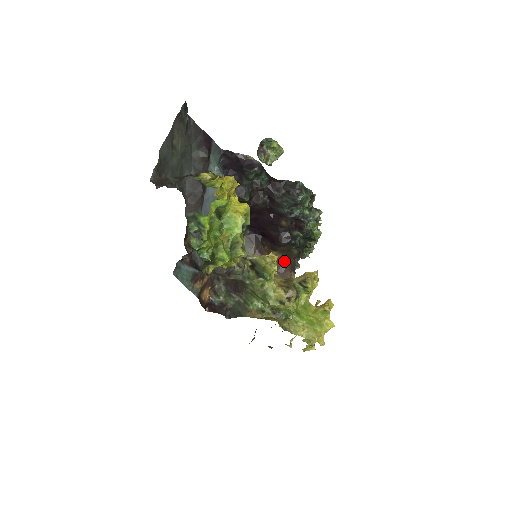
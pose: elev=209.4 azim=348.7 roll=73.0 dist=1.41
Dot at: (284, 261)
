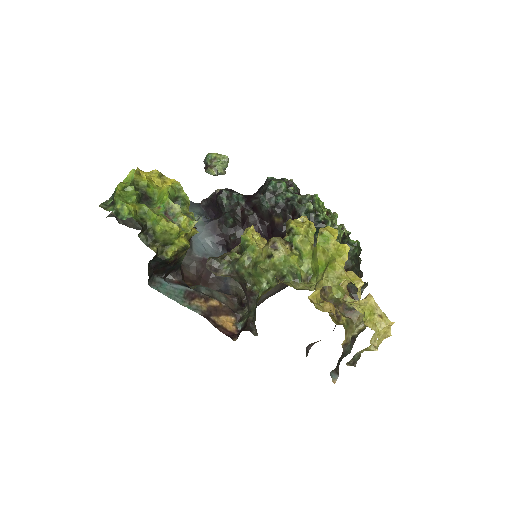
Dot at: occluded
